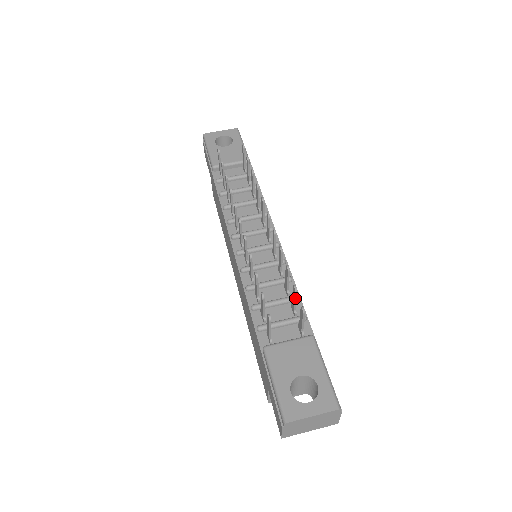
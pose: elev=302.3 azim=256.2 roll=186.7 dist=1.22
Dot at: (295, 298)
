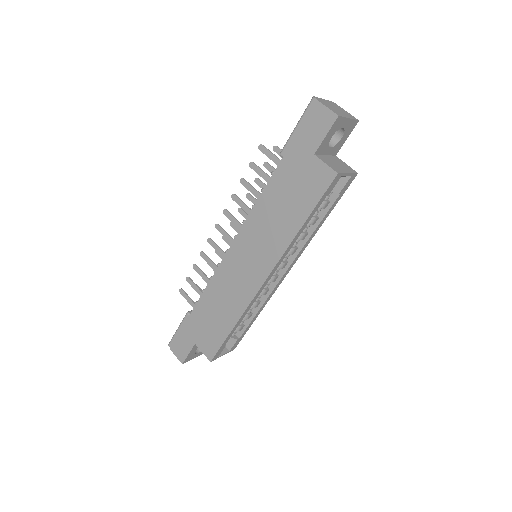
Dot at: (273, 168)
